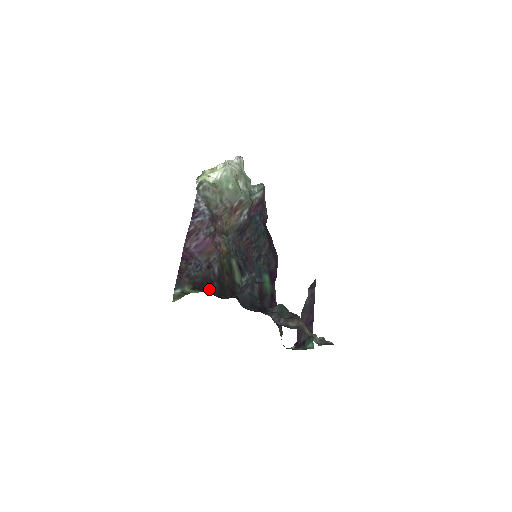
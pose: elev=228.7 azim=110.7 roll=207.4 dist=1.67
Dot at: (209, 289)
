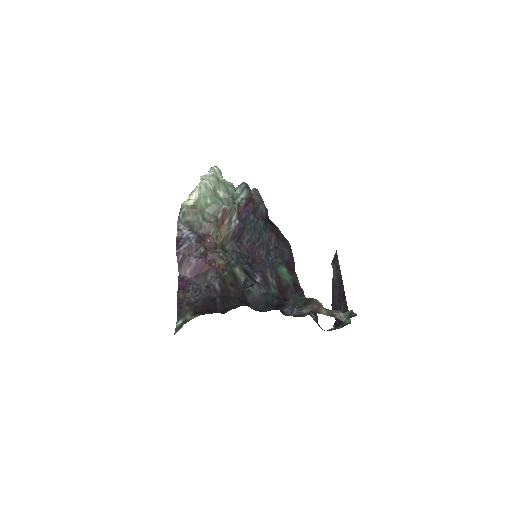
Dot at: (211, 308)
